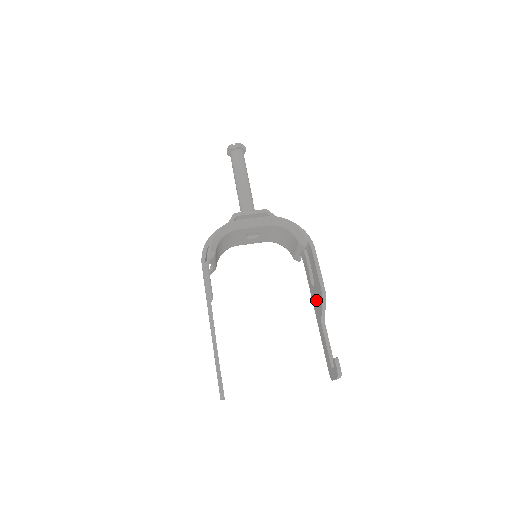
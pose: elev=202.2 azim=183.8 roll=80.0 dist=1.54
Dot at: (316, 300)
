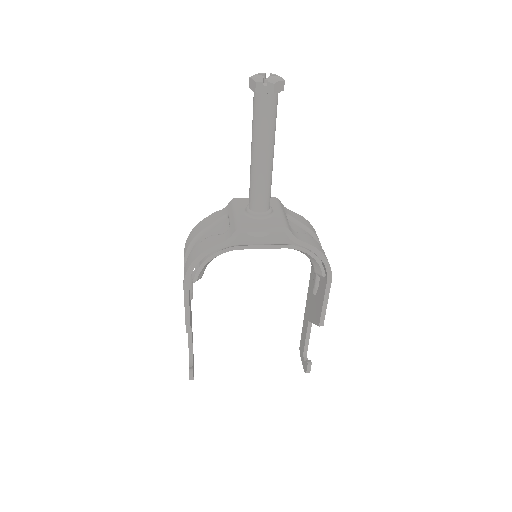
Dot at: (312, 303)
